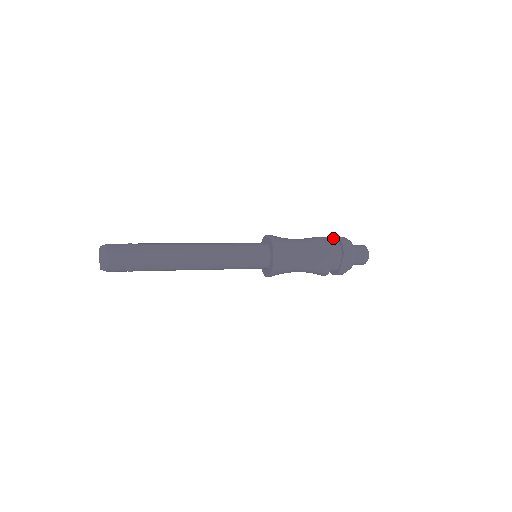
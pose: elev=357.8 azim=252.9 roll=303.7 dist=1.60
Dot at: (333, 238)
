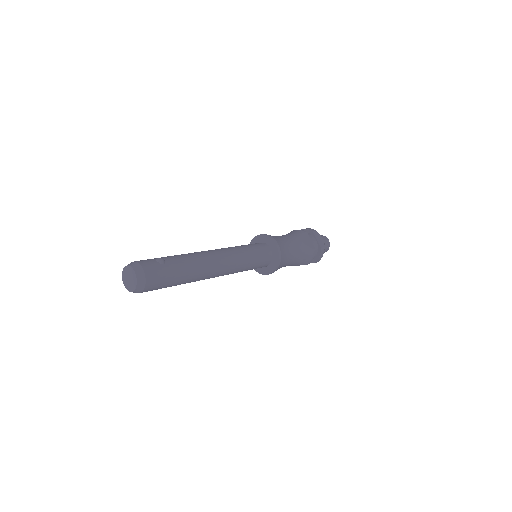
Dot at: (316, 239)
